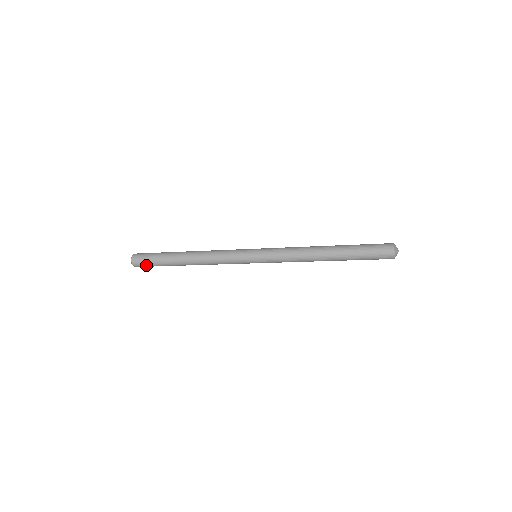
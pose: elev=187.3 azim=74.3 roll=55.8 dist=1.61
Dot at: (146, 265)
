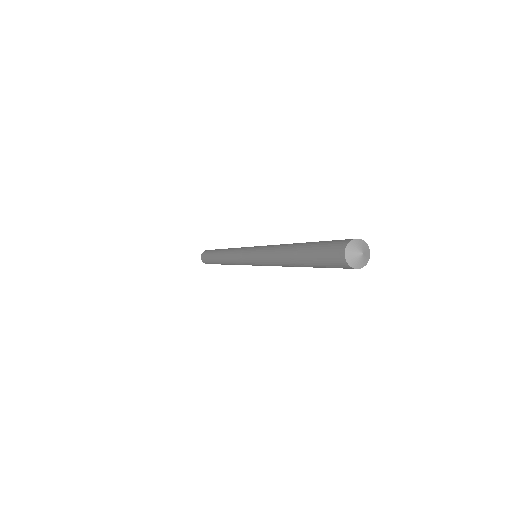
Dot at: occluded
